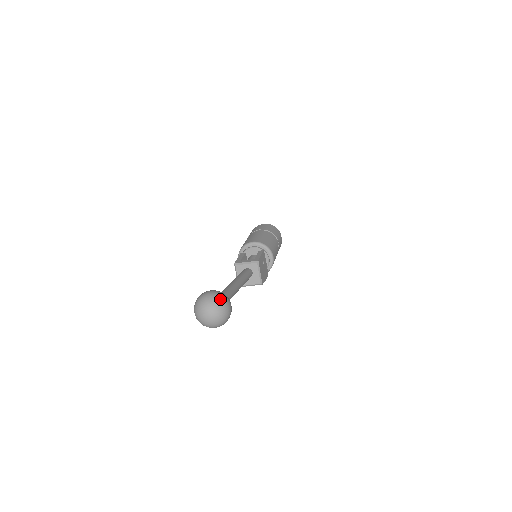
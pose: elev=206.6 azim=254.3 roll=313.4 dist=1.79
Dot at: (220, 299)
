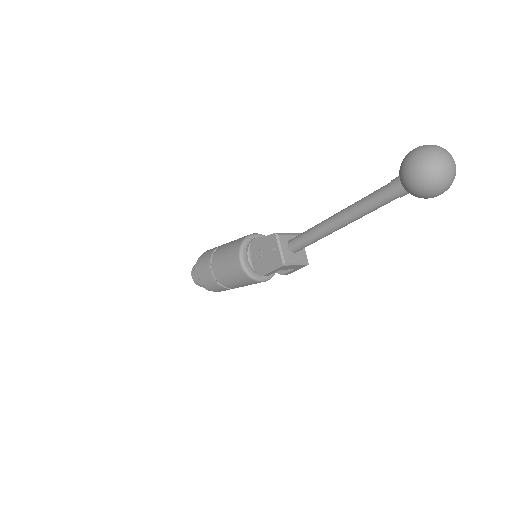
Dot at: occluded
